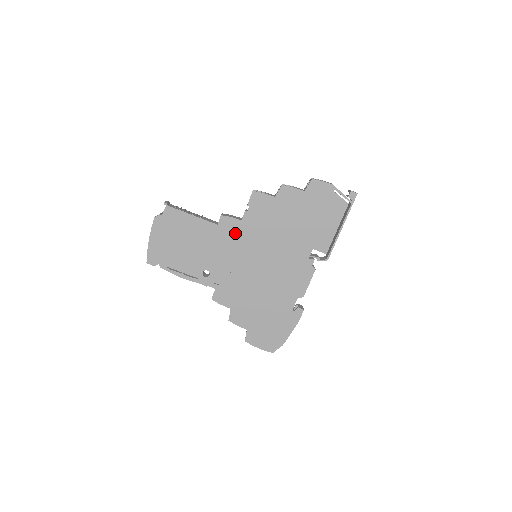
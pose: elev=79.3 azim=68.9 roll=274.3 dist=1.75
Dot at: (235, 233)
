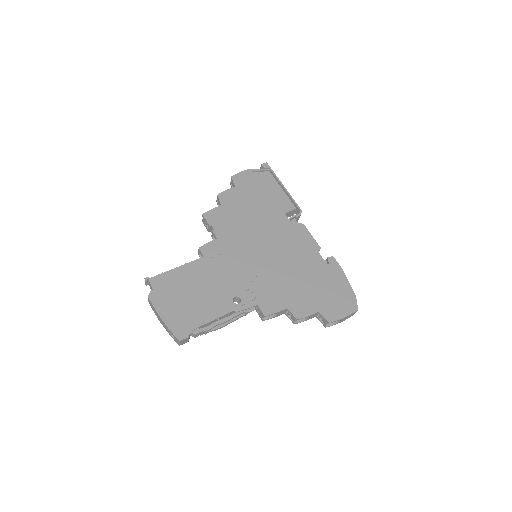
Dot at: (223, 251)
